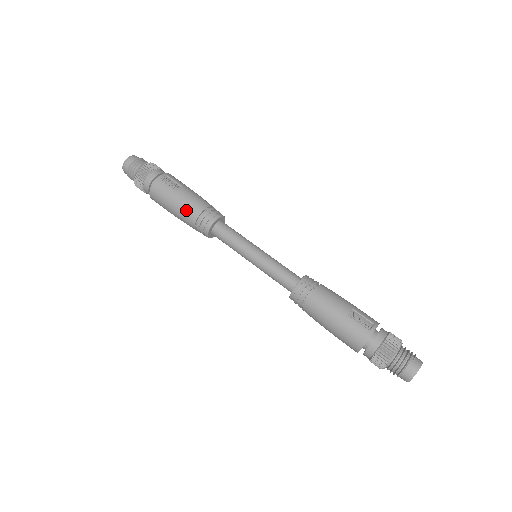
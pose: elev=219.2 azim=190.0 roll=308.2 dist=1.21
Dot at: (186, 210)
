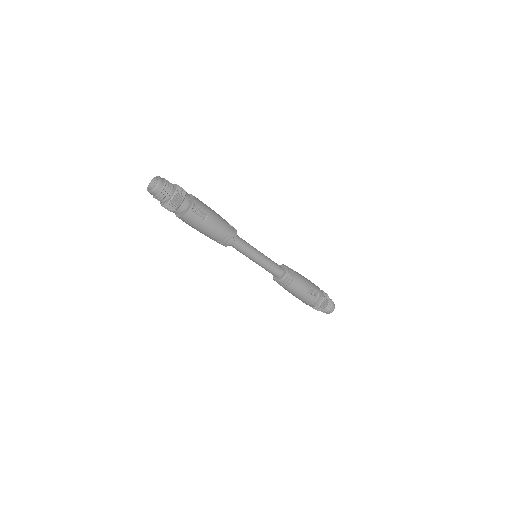
Dot at: (213, 234)
